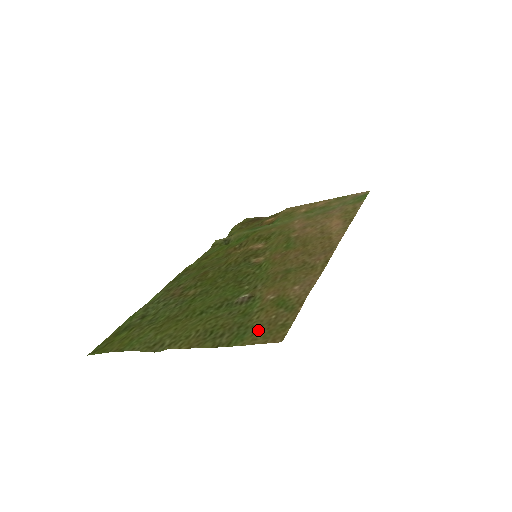
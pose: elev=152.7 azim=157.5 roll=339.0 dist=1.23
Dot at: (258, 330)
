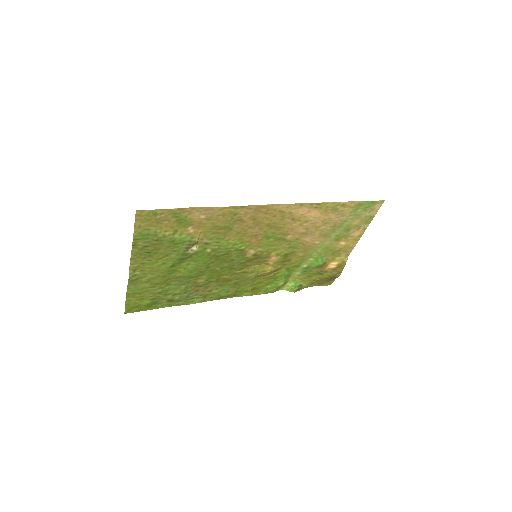
Dot at: (150, 227)
